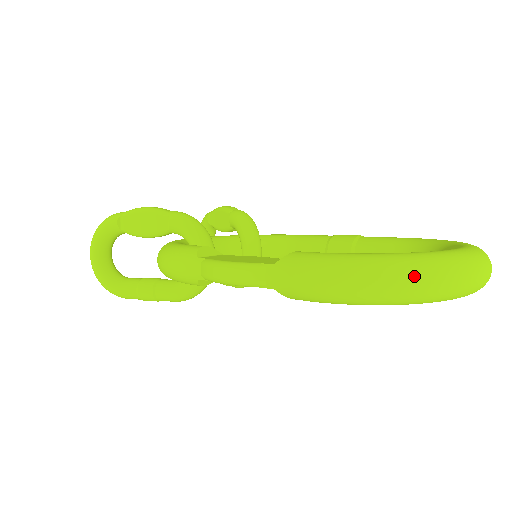
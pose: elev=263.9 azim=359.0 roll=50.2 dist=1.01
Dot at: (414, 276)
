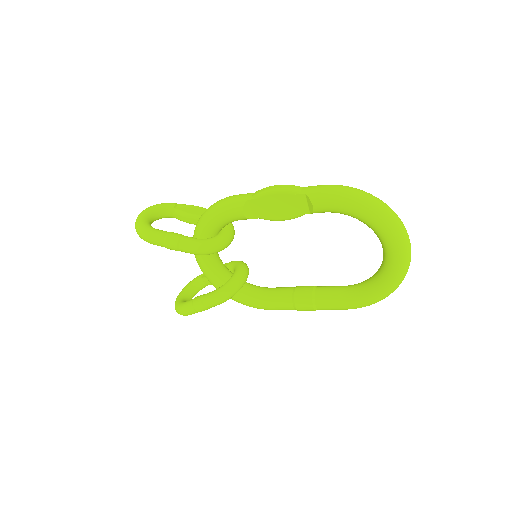
Dot at: (382, 201)
